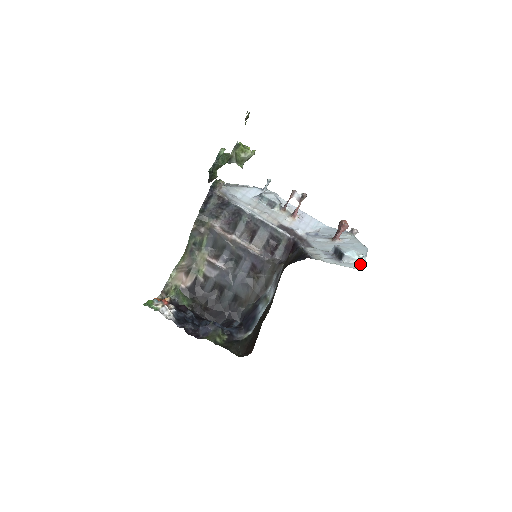
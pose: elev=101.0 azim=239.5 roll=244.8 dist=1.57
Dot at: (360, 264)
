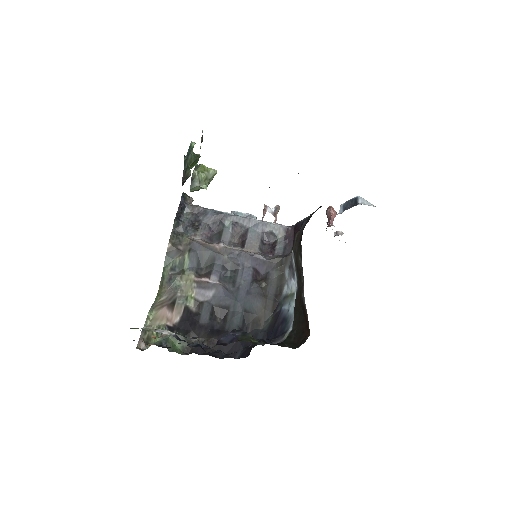
Dot at: occluded
